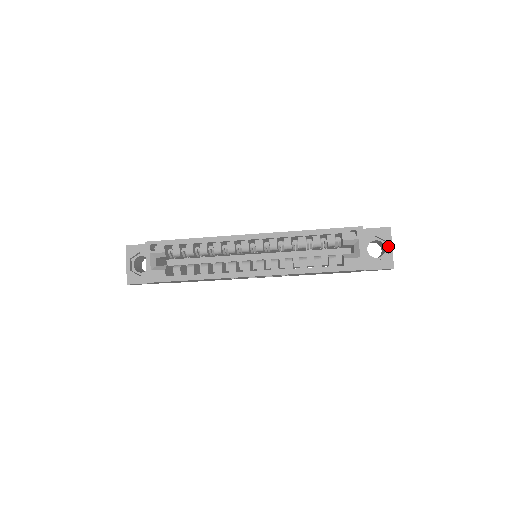
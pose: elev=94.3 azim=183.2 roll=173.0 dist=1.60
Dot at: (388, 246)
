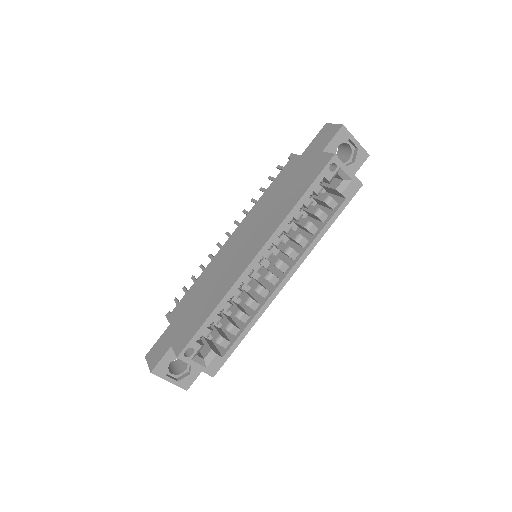
Dot at: (353, 143)
